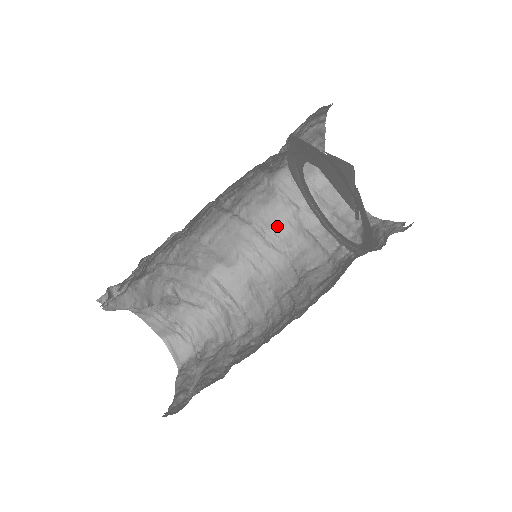
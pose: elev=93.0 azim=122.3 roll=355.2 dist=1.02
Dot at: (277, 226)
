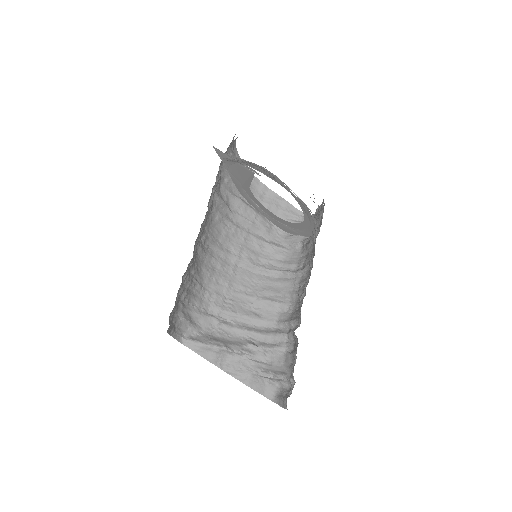
Dot at: (298, 263)
